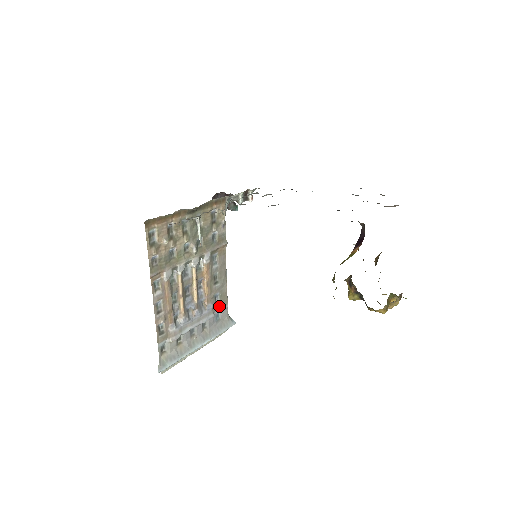
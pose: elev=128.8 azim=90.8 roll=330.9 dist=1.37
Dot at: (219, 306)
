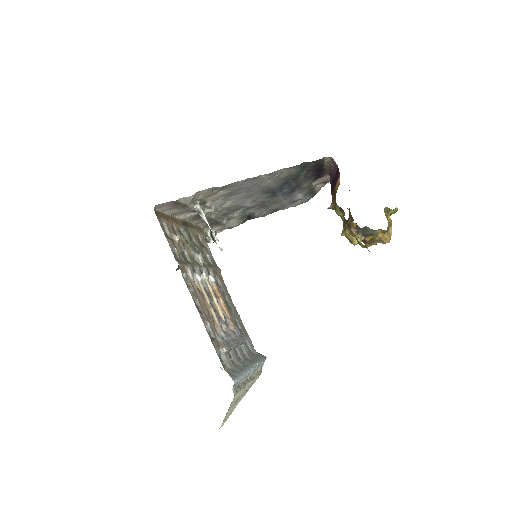
Dot at: (244, 335)
